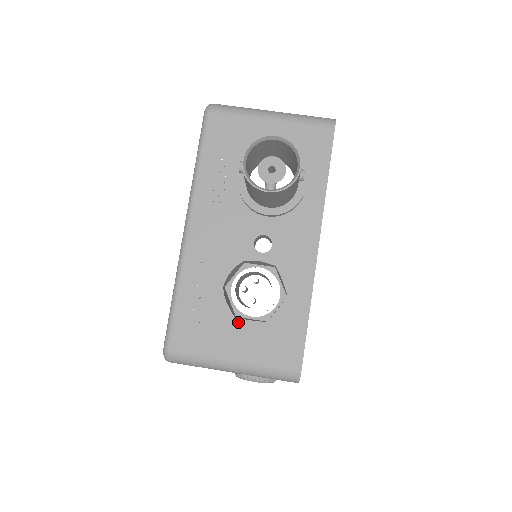
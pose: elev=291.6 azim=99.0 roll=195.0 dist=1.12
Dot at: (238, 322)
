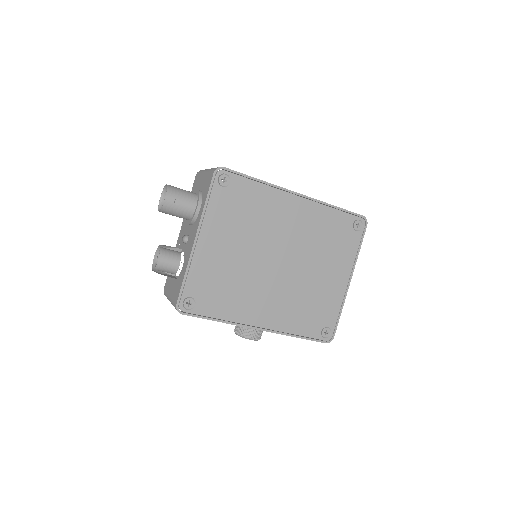
Dot at: (174, 279)
